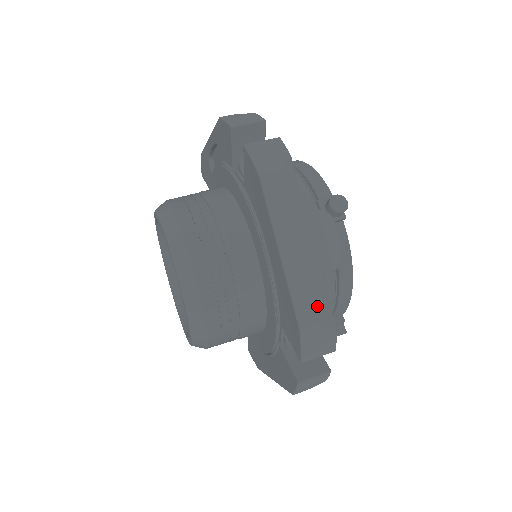
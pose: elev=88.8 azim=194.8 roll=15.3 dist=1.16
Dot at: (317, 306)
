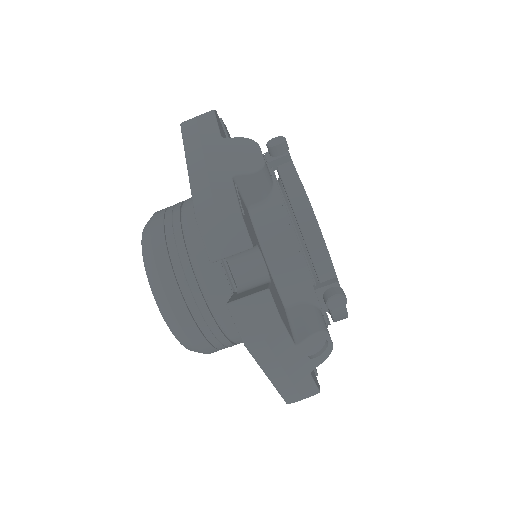
Dot at: (218, 195)
